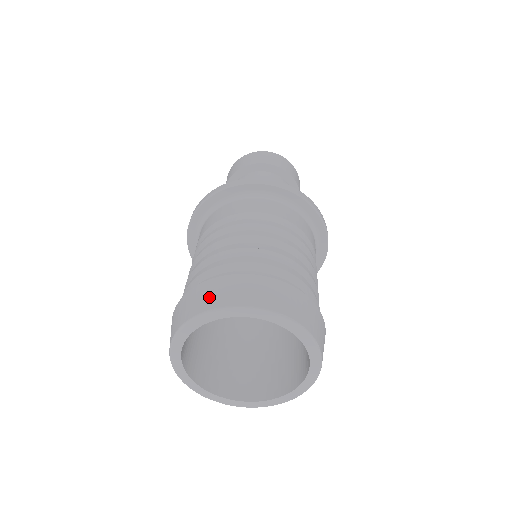
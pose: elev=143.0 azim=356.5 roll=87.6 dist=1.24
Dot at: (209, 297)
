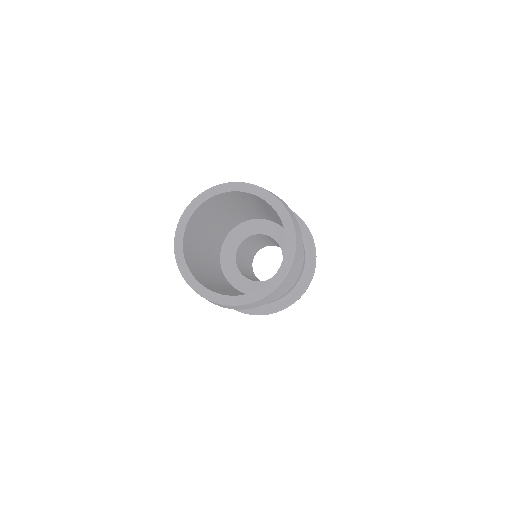
Dot at: occluded
